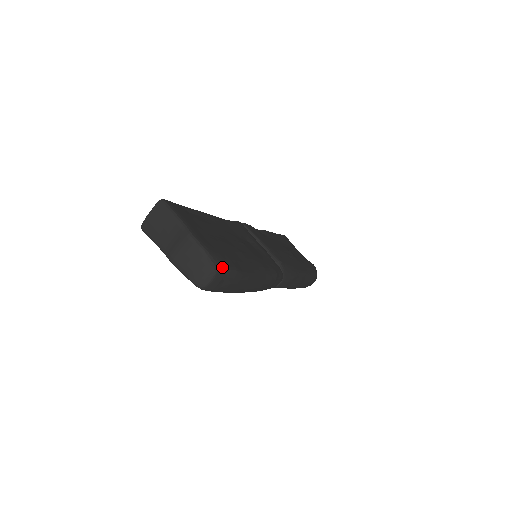
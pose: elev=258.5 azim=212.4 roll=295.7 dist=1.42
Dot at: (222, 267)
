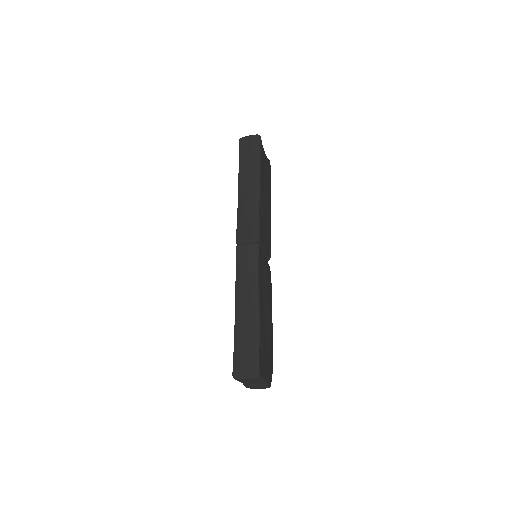
Dot at: occluded
